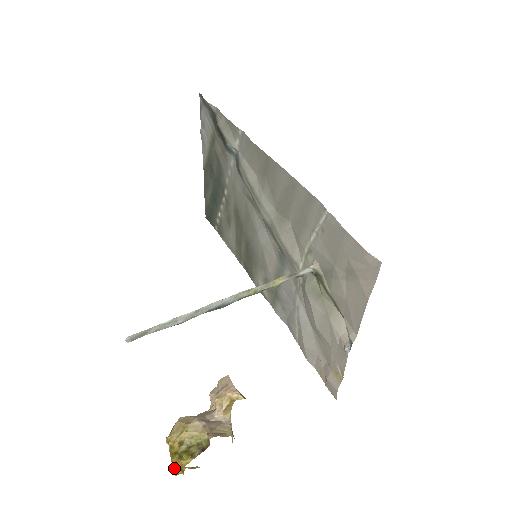
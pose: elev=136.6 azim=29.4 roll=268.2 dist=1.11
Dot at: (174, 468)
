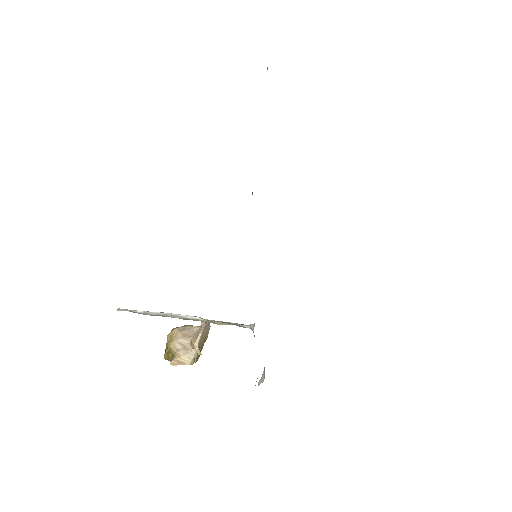
Dot at: occluded
